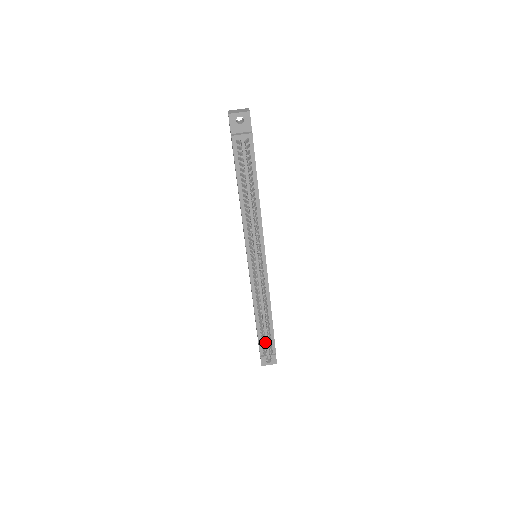
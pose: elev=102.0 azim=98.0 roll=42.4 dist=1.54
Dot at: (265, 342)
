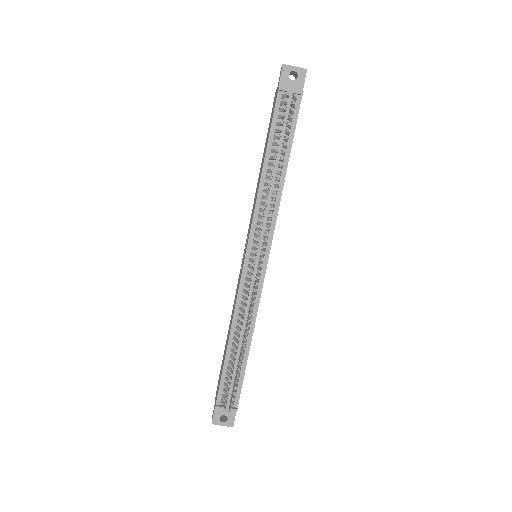
Dot at: (231, 378)
